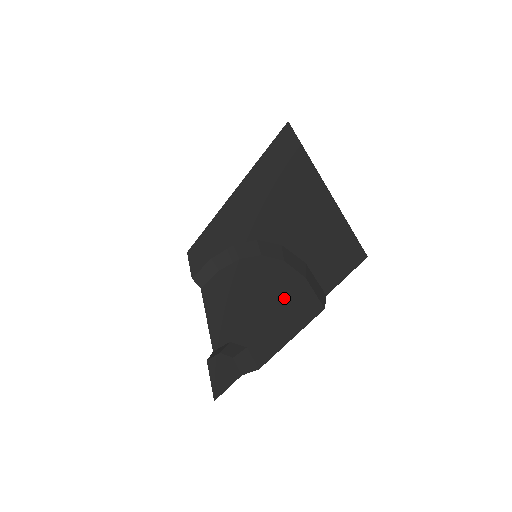
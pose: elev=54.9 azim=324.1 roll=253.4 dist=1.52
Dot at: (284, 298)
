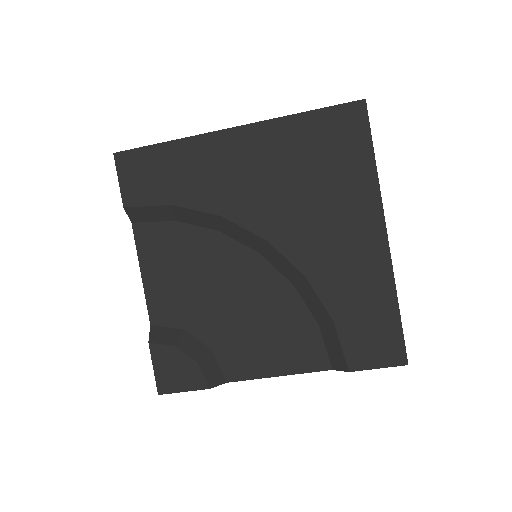
Dot at: (282, 328)
